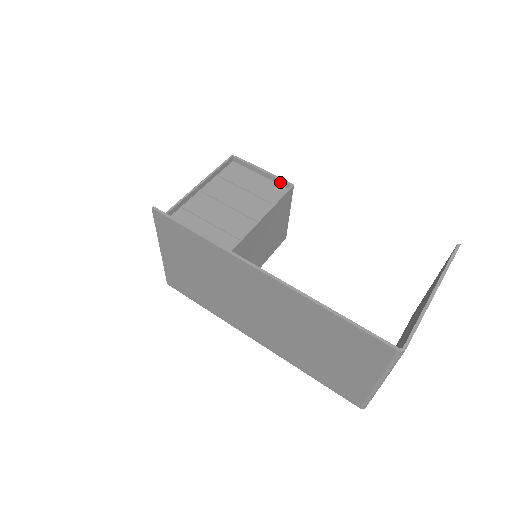
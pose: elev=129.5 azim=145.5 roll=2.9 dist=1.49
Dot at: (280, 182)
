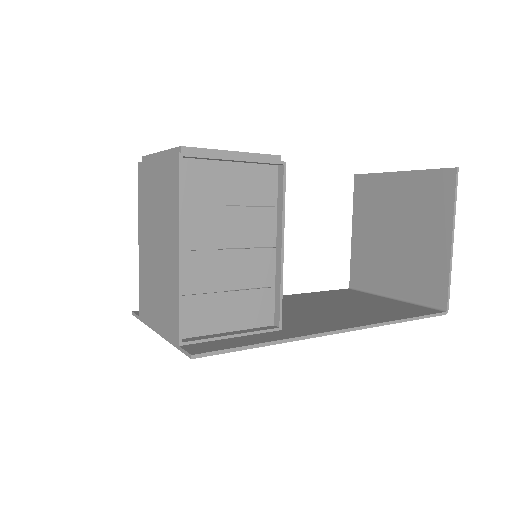
Dot at: (265, 164)
